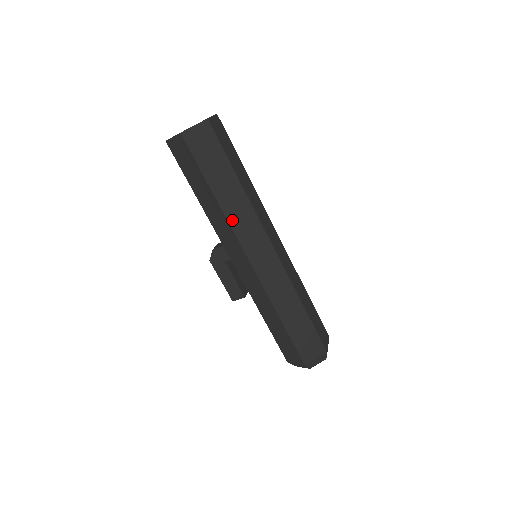
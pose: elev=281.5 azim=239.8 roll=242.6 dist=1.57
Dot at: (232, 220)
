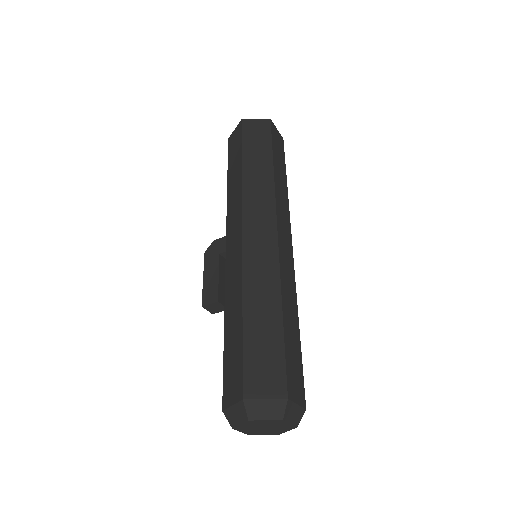
Dot at: (247, 189)
